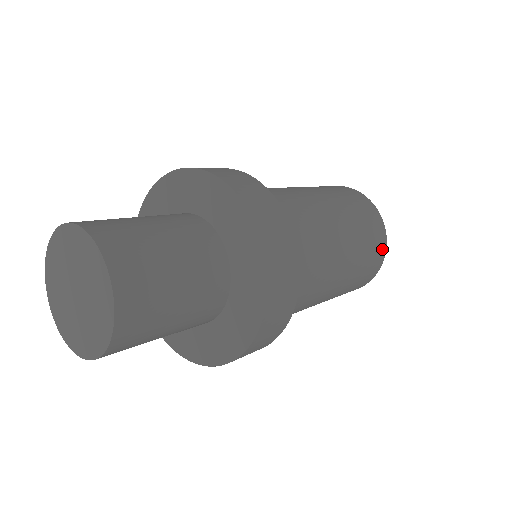
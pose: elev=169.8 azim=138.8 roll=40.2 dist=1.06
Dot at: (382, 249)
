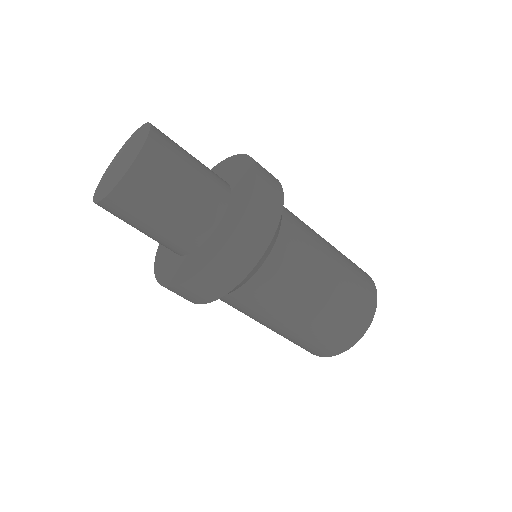
Dot at: (370, 310)
